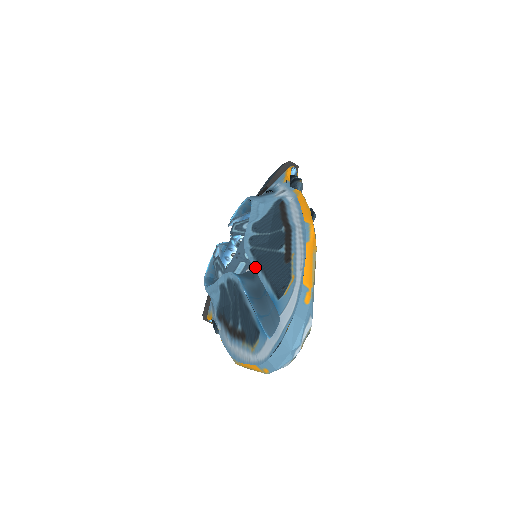
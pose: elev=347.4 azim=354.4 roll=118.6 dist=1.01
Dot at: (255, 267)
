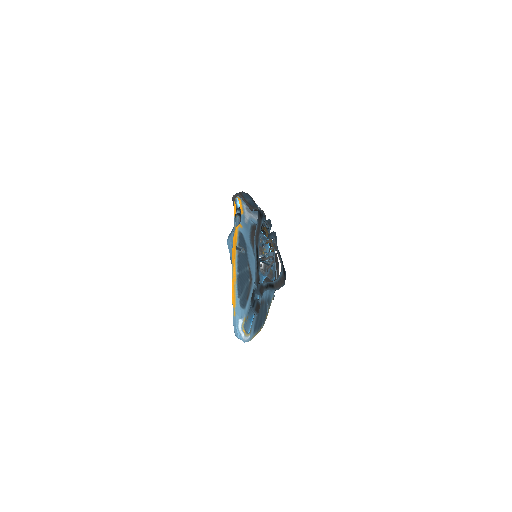
Dot at: occluded
